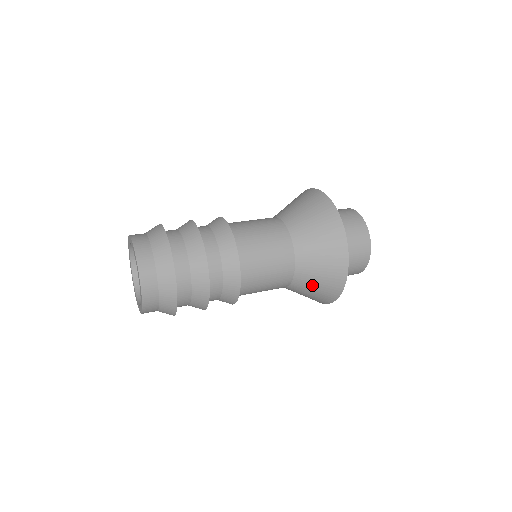
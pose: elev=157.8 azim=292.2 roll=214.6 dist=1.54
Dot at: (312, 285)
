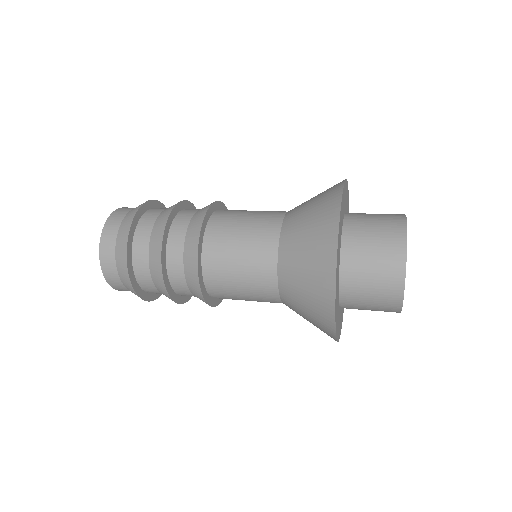
Dot at: (300, 262)
